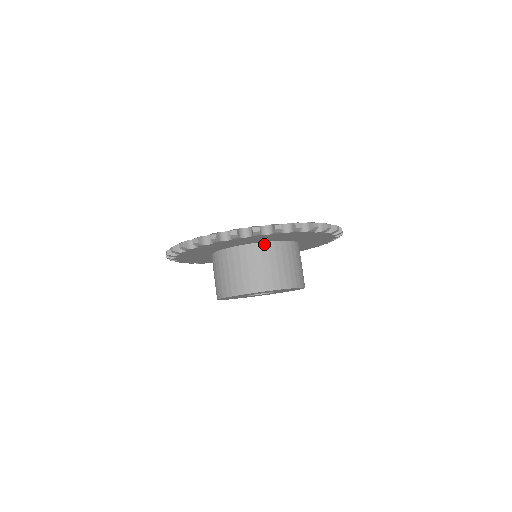
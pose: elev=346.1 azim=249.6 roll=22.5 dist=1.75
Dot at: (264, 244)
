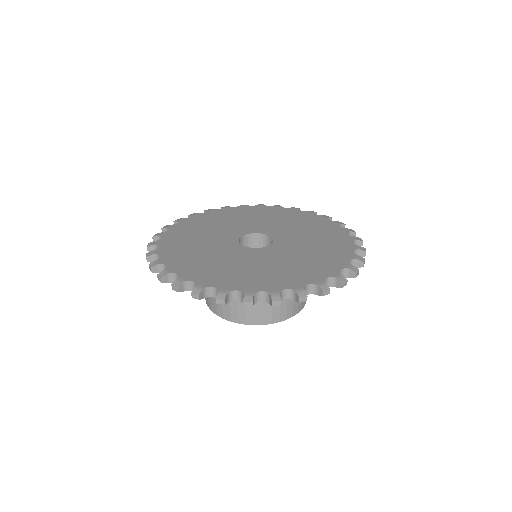
Dot at: occluded
